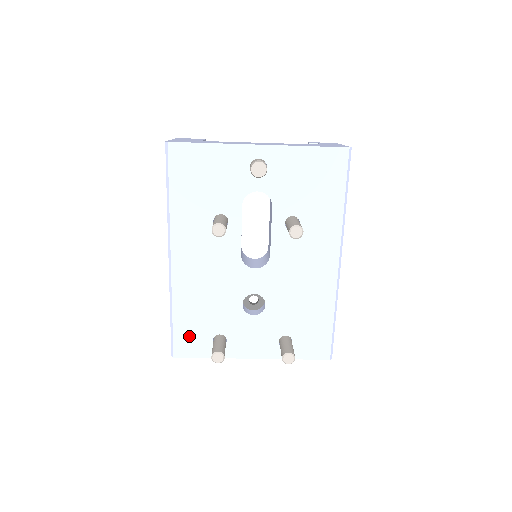
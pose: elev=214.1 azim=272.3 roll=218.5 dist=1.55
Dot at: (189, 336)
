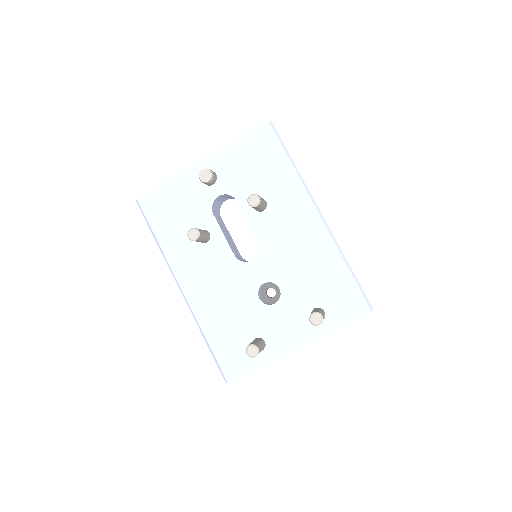
Dot at: (230, 354)
